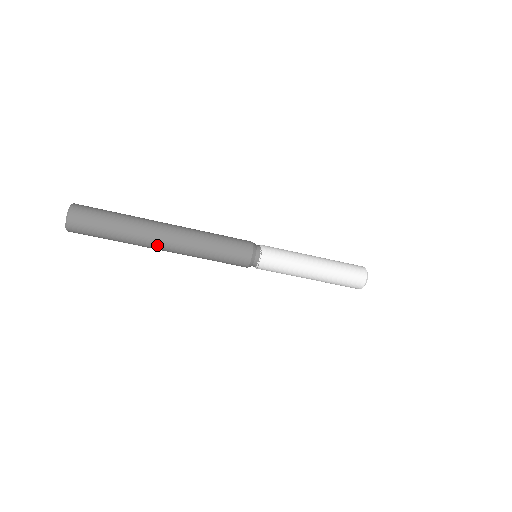
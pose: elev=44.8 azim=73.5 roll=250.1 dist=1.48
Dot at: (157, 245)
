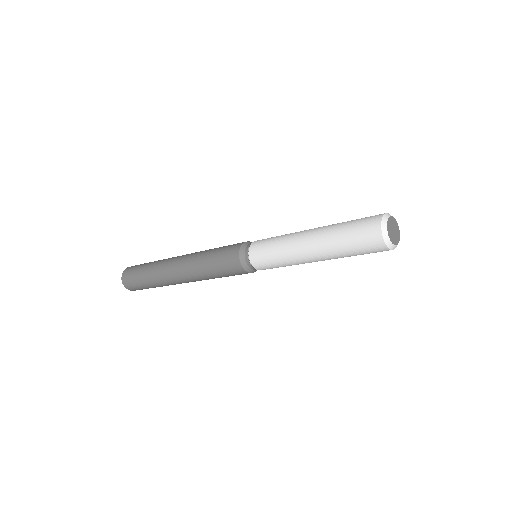
Dot at: (174, 280)
